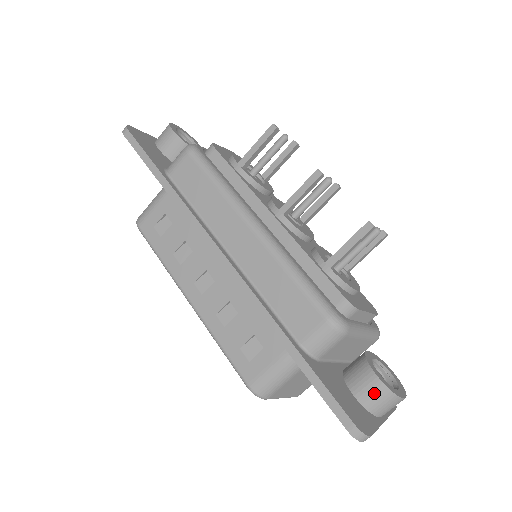
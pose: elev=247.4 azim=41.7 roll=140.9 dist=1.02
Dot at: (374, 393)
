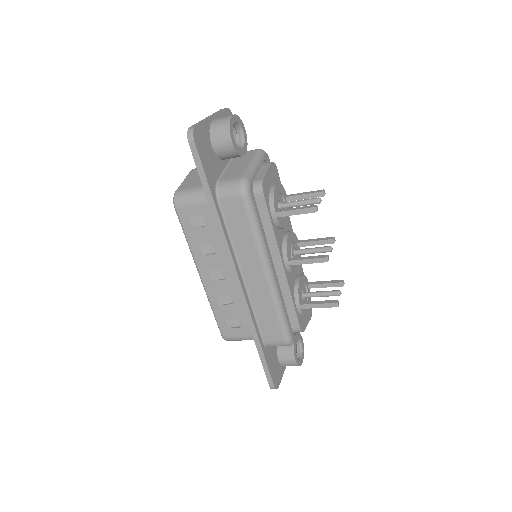
Dot at: (289, 364)
